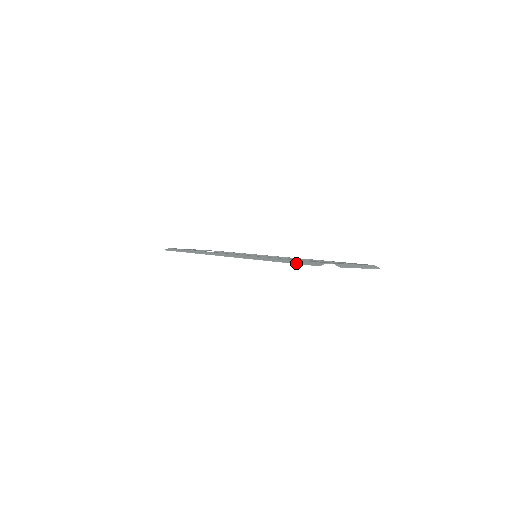
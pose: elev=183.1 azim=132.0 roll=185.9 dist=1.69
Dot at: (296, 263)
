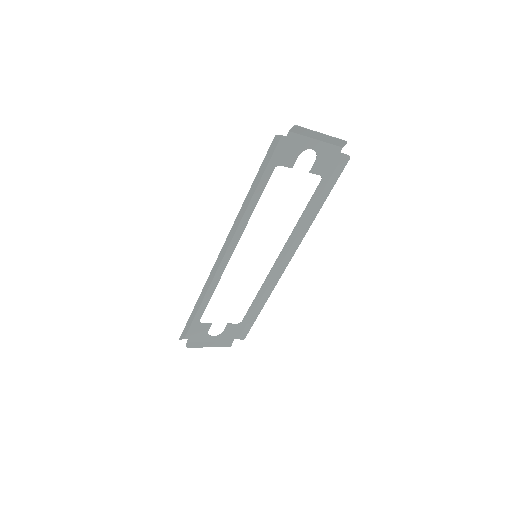
Dot at: (262, 162)
